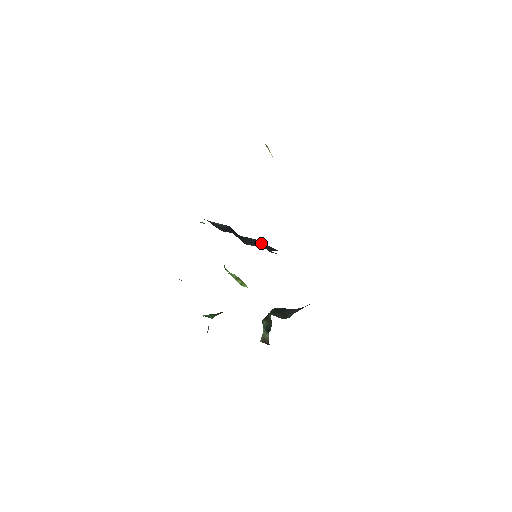
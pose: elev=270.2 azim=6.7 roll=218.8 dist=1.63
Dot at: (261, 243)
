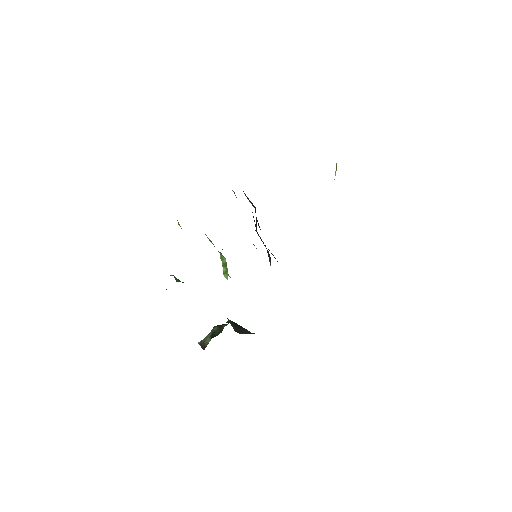
Dot at: occluded
